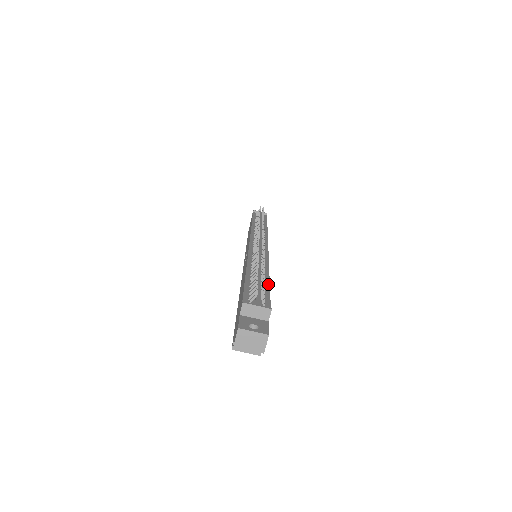
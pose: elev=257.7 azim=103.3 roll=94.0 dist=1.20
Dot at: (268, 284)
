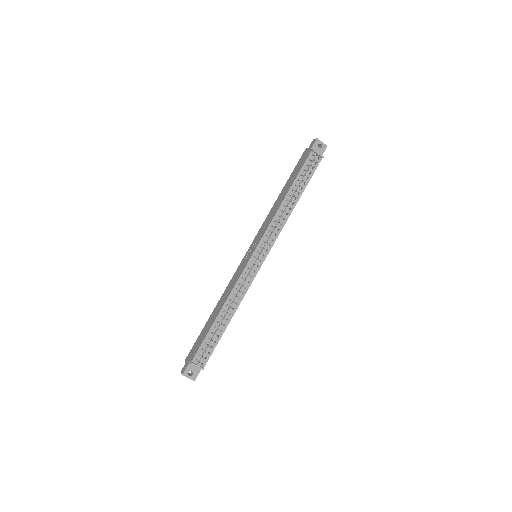
Dot at: (222, 334)
